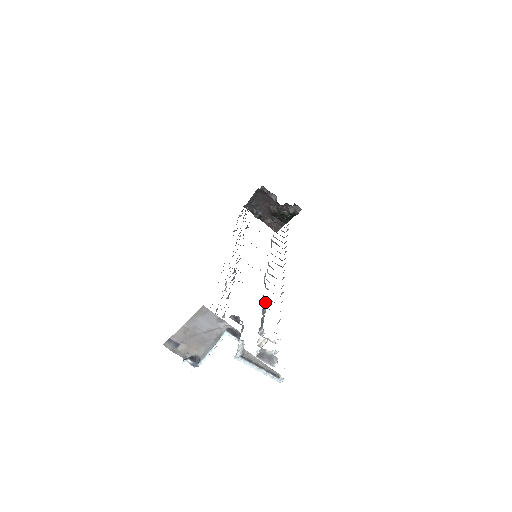
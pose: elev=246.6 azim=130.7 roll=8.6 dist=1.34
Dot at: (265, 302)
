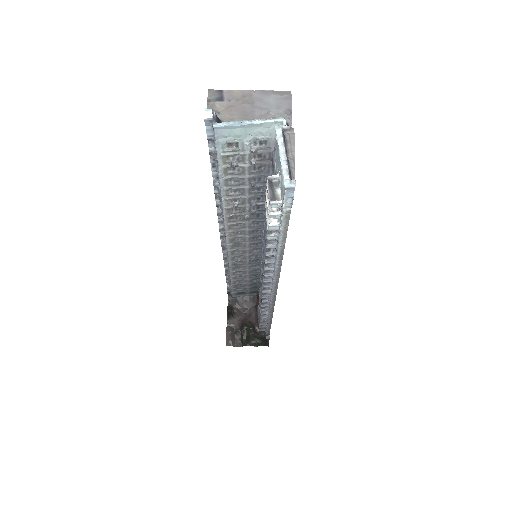
Dot at: occluded
